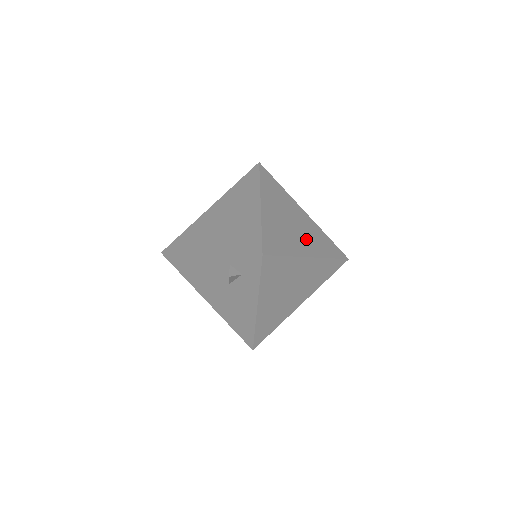
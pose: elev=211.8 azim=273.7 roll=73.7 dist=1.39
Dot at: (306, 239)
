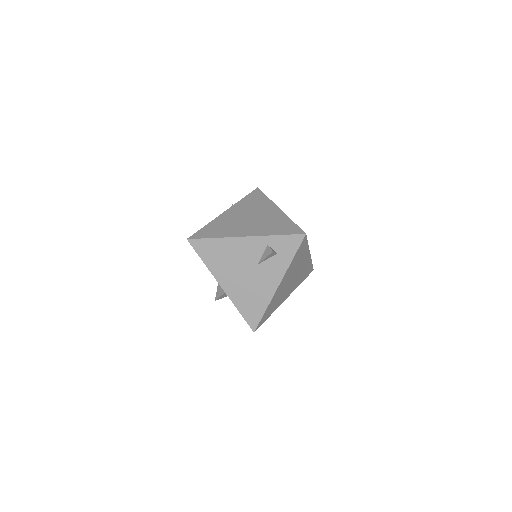
Dot at: occluded
